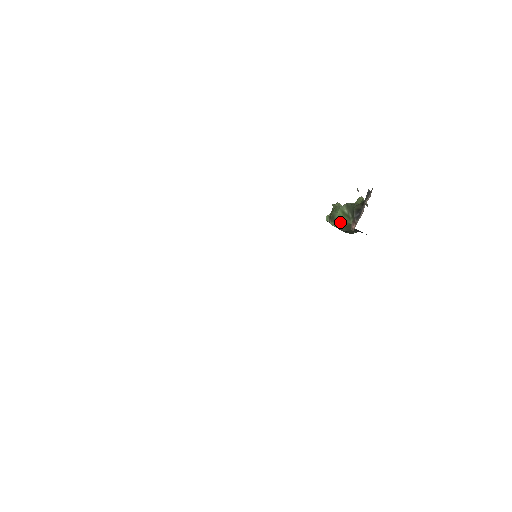
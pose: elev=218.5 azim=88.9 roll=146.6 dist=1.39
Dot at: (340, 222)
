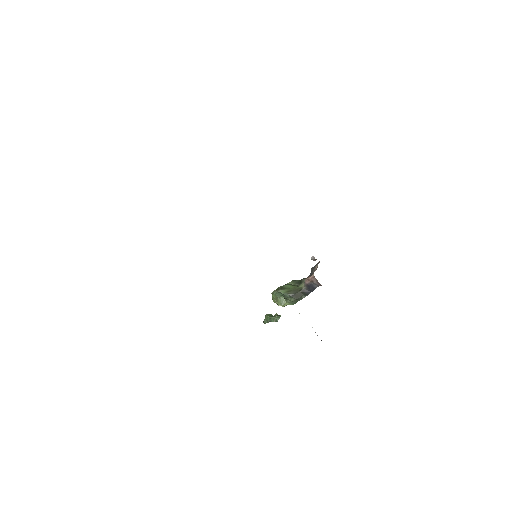
Dot at: (289, 288)
